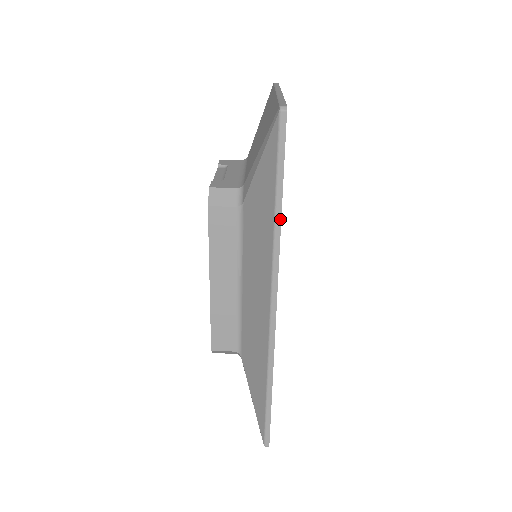
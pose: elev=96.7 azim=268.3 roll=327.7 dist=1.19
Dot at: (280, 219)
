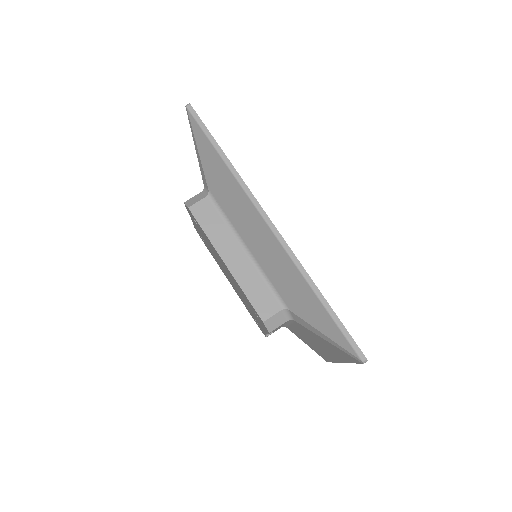
Dot at: (229, 161)
